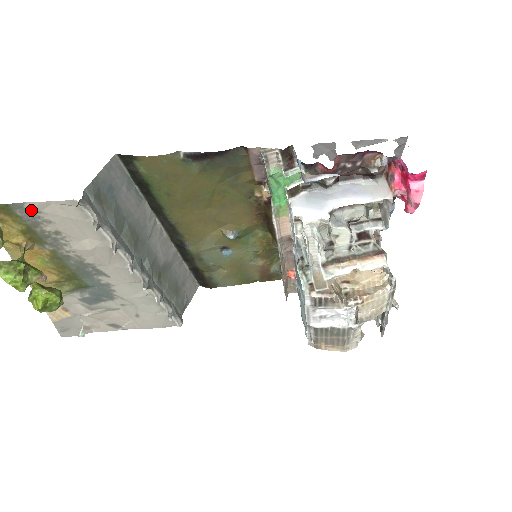
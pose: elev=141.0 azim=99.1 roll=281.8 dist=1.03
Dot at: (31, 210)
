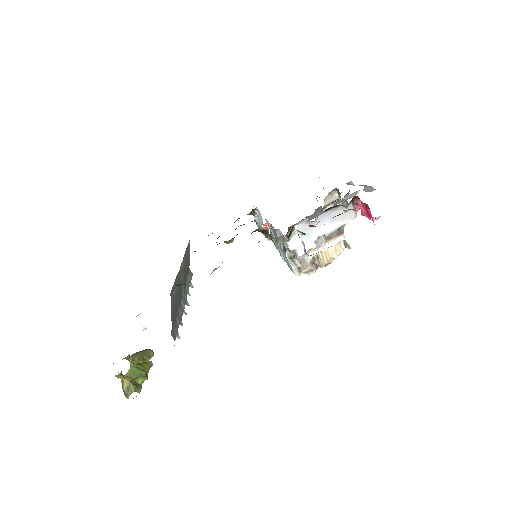
Dot at: occluded
